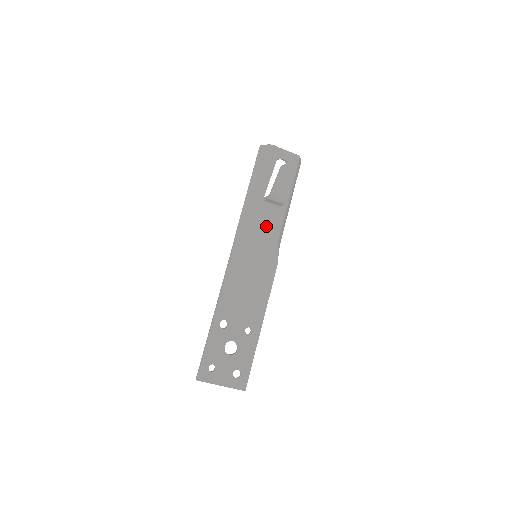
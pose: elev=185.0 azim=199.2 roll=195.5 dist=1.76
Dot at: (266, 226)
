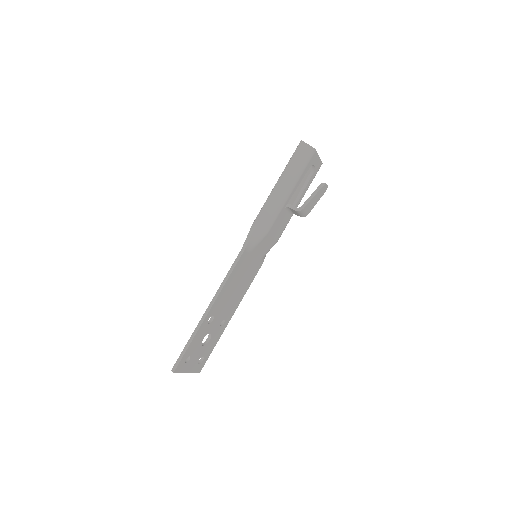
Dot at: (277, 231)
